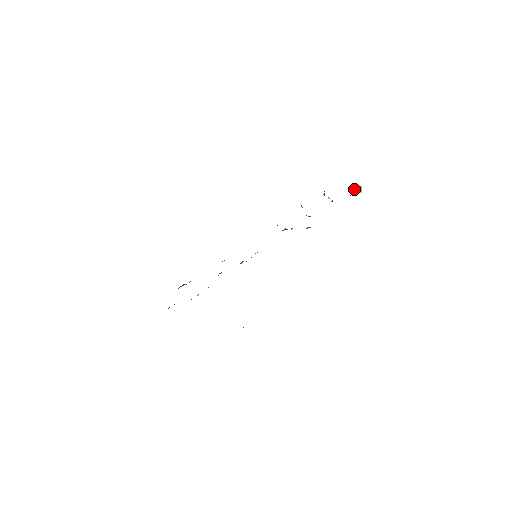
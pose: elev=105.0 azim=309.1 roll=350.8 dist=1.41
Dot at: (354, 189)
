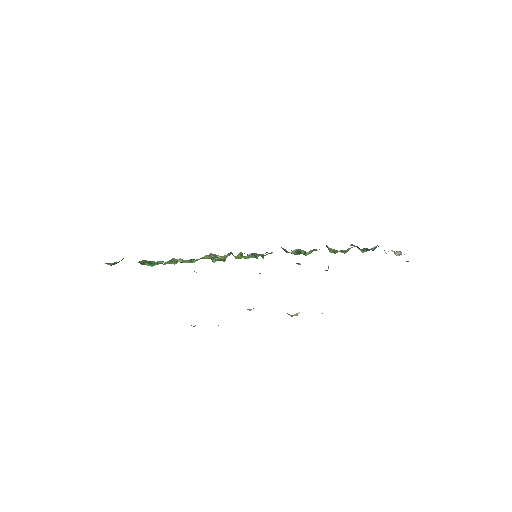
Dot at: (392, 250)
